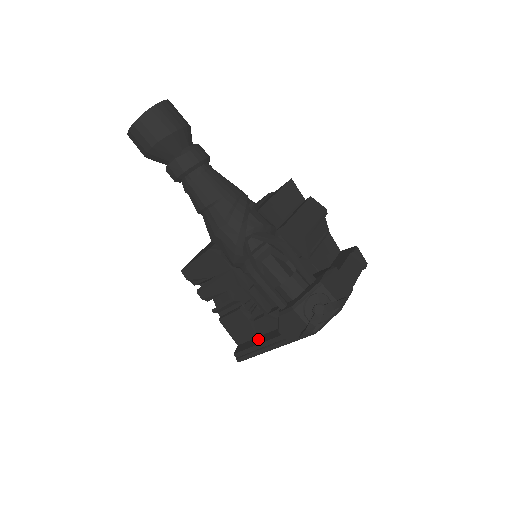
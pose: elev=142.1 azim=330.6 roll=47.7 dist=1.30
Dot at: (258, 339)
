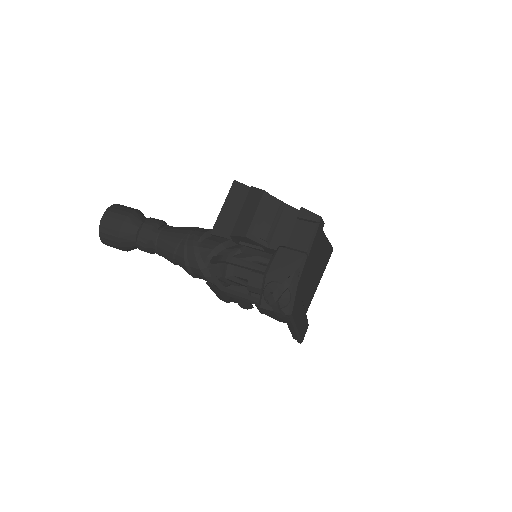
Dot at: occluded
